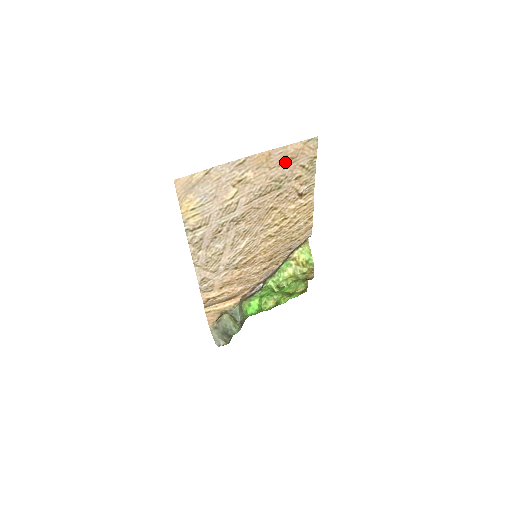
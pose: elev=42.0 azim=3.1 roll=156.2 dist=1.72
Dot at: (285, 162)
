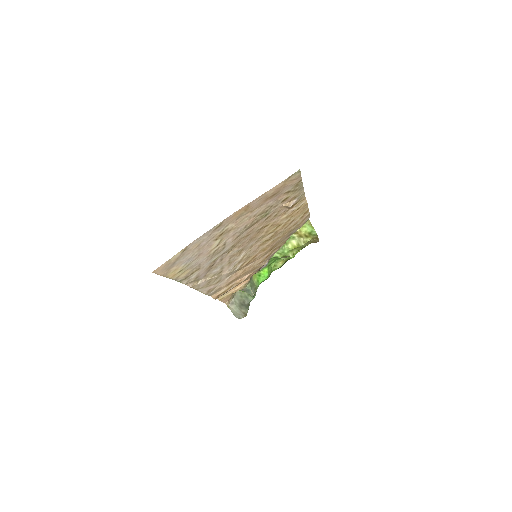
Dot at: (267, 200)
